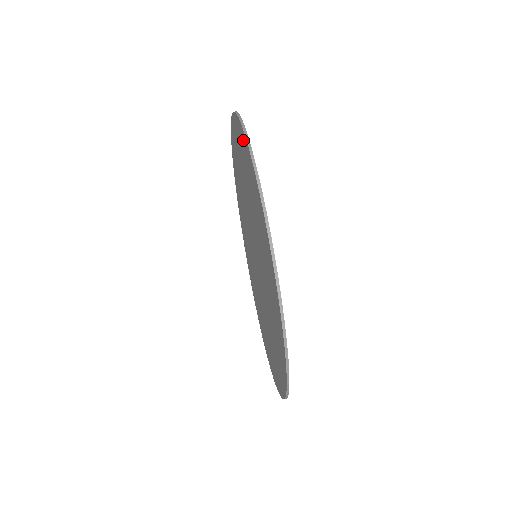
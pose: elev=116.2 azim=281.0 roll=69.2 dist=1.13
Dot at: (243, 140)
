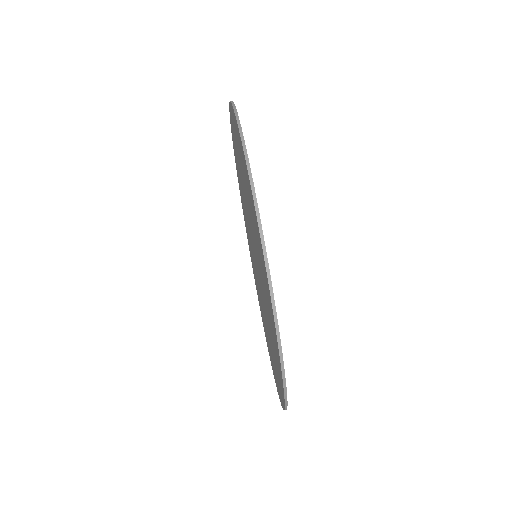
Dot at: (269, 295)
